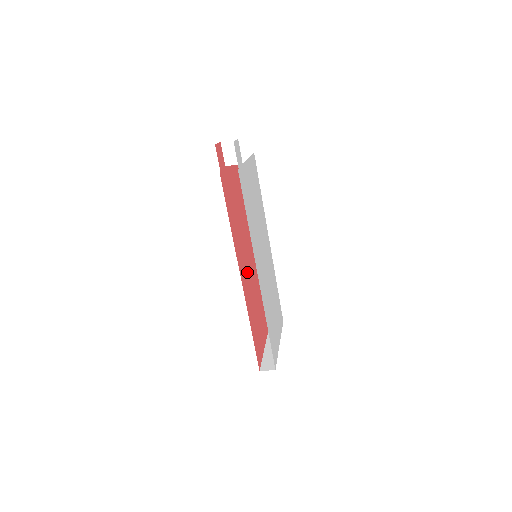
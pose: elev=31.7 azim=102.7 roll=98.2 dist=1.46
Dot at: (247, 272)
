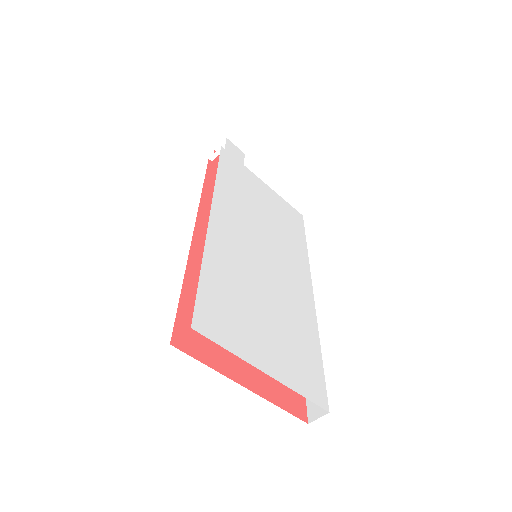
Dot at: occluded
